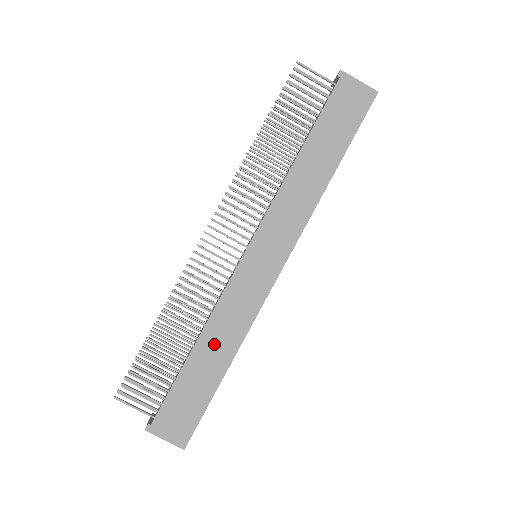
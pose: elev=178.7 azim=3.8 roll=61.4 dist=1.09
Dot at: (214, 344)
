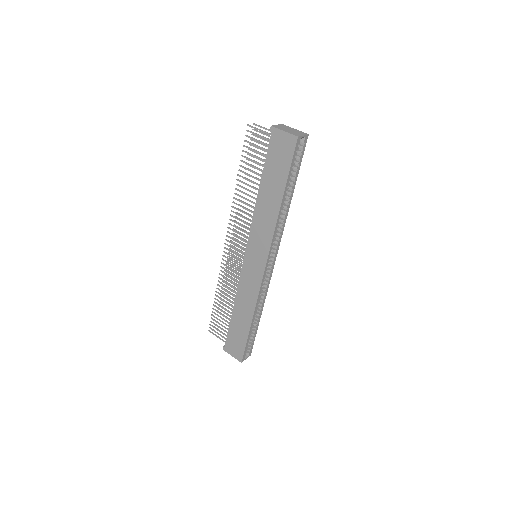
Dot at: (242, 309)
